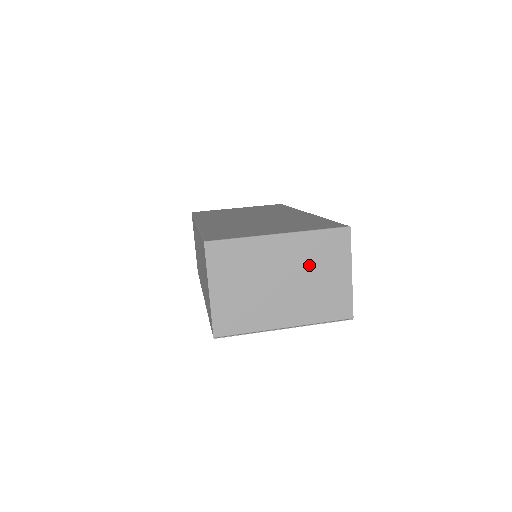
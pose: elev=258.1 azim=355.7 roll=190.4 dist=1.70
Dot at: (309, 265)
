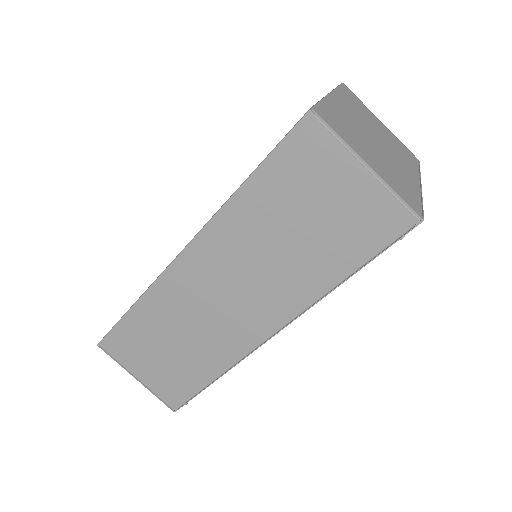
Dot at: (366, 119)
